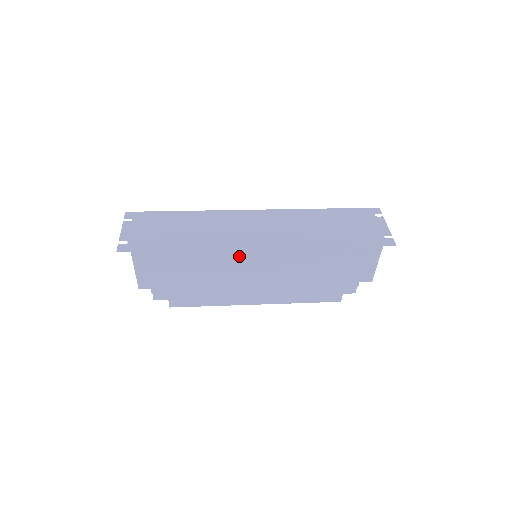
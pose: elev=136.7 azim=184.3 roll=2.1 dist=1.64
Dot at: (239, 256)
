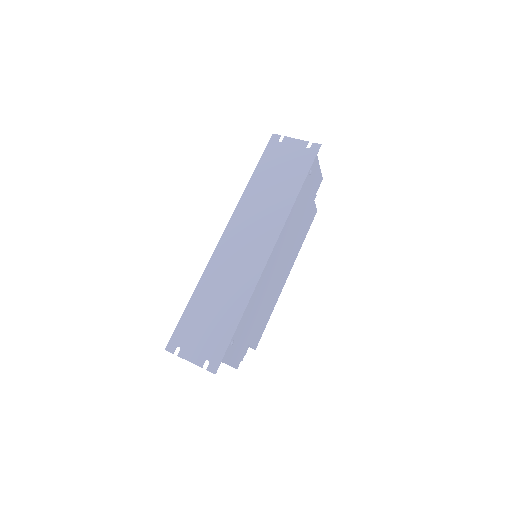
Dot at: (266, 271)
